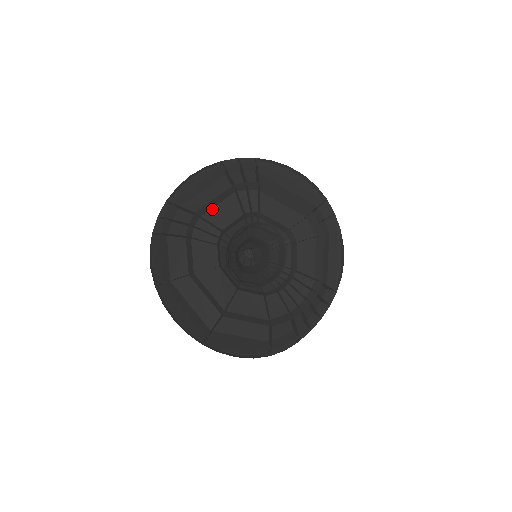
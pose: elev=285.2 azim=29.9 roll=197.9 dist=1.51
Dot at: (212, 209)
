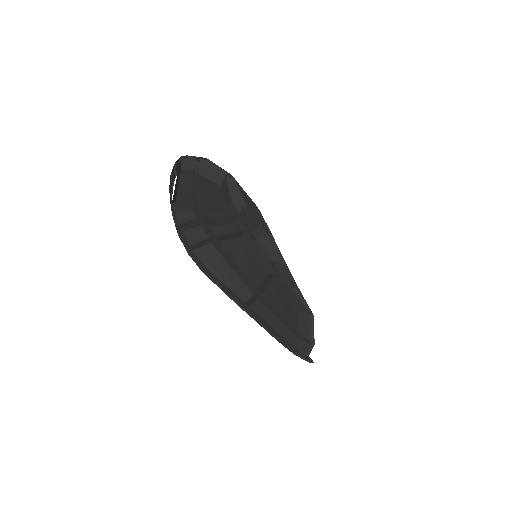
Dot at: occluded
